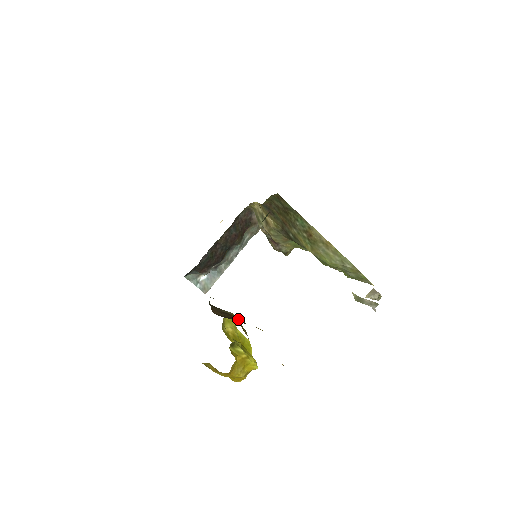
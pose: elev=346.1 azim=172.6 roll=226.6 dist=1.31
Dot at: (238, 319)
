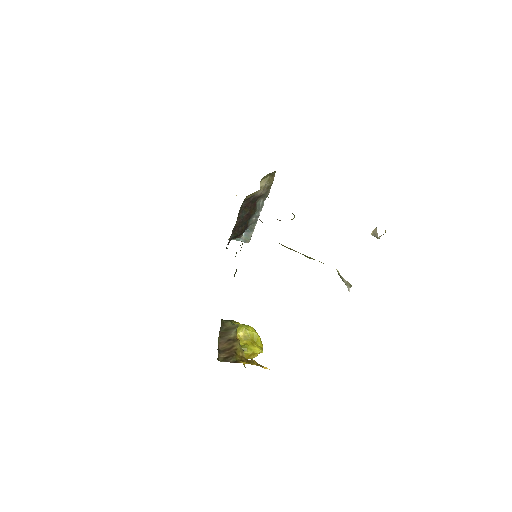
Dot at: (230, 358)
